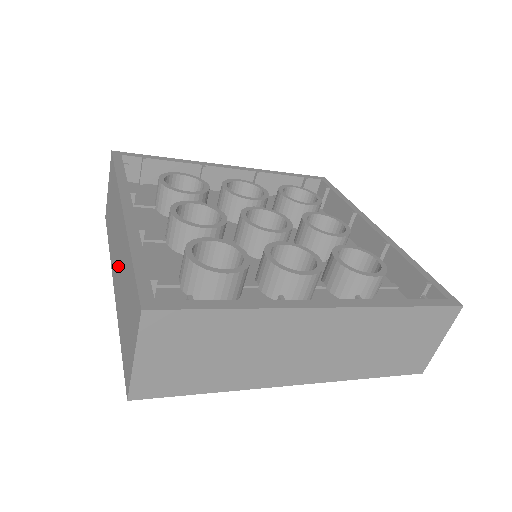
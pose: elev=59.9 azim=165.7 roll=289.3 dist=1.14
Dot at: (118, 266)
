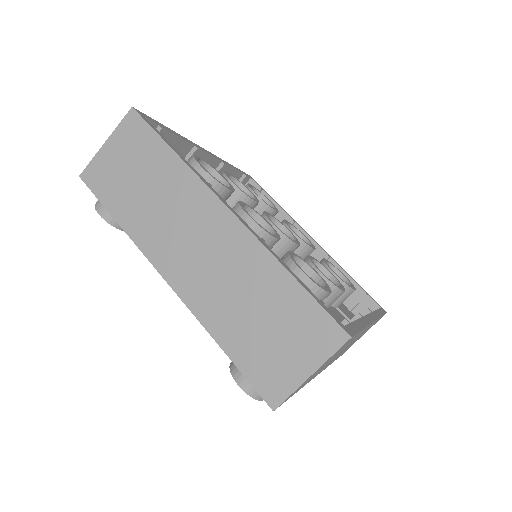
Dot at: occluded
